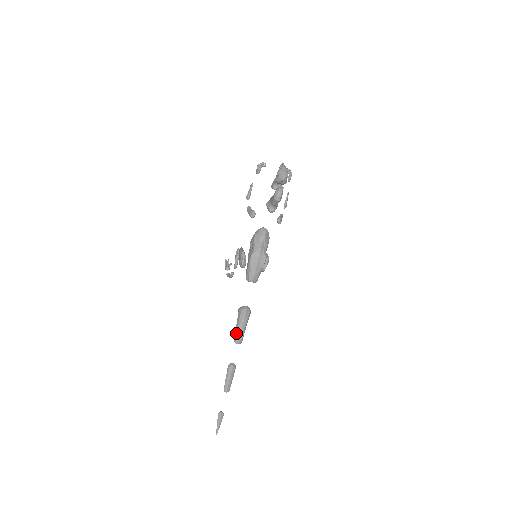
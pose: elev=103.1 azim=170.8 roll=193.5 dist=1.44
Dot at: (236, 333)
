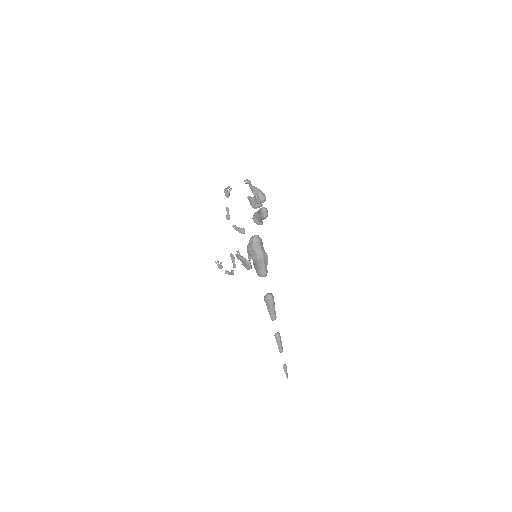
Dot at: (271, 315)
